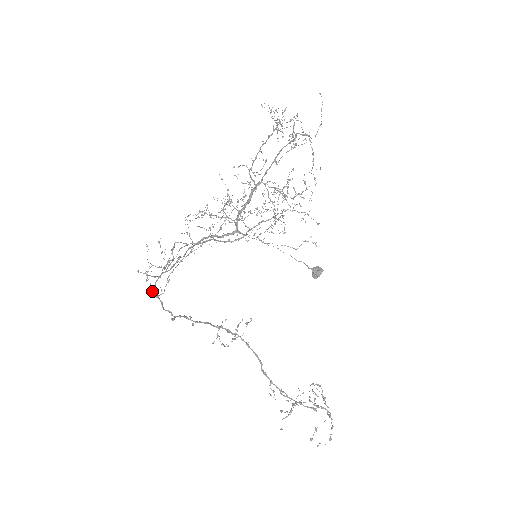
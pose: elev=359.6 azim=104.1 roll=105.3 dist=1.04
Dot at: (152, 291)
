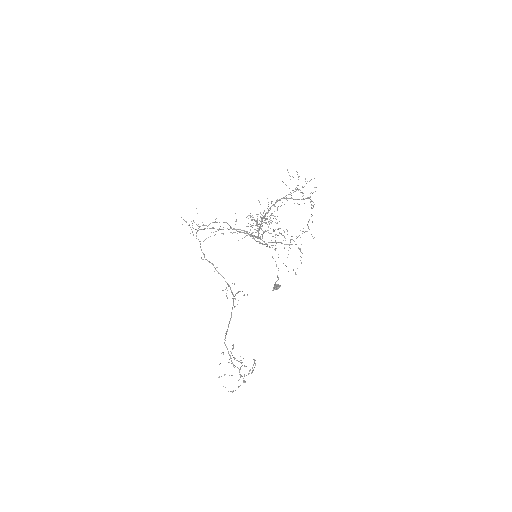
Dot at: occluded
